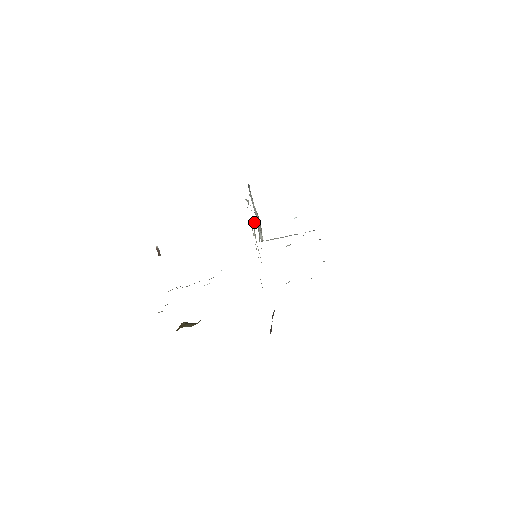
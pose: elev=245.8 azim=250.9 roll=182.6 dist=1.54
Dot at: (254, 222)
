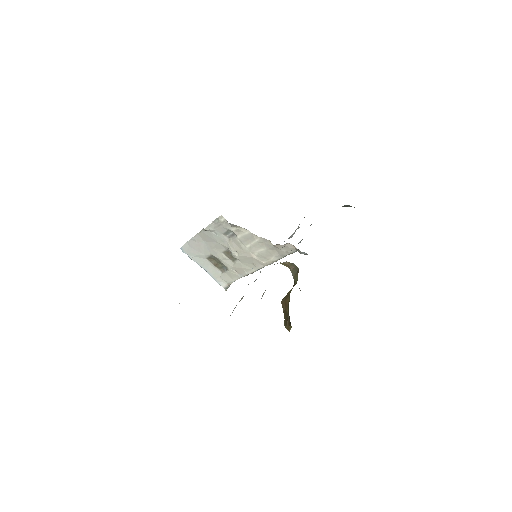
Dot at: (228, 240)
